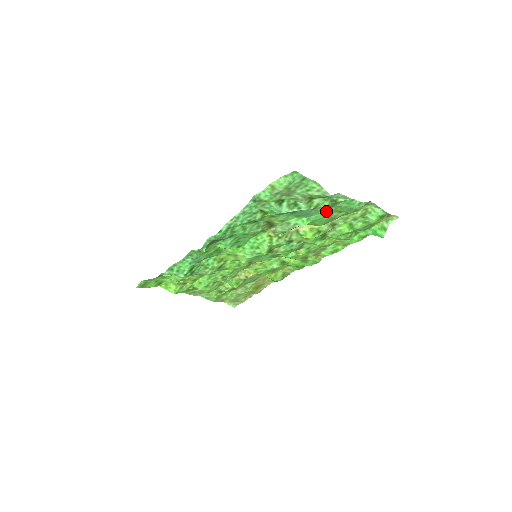
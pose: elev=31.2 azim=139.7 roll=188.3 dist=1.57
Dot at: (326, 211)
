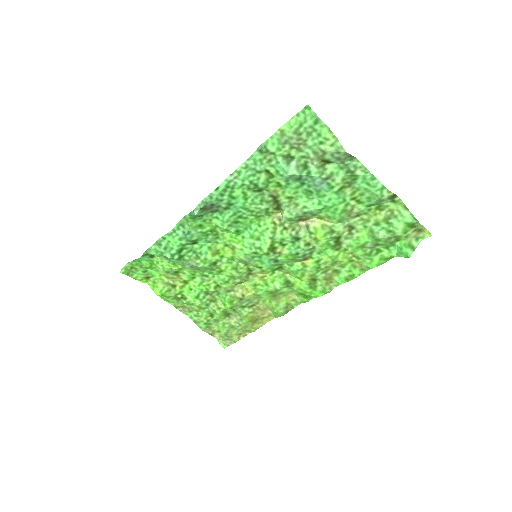
Dot at: (341, 192)
